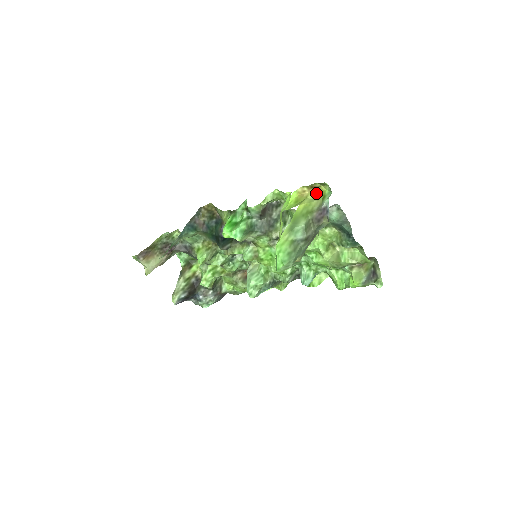
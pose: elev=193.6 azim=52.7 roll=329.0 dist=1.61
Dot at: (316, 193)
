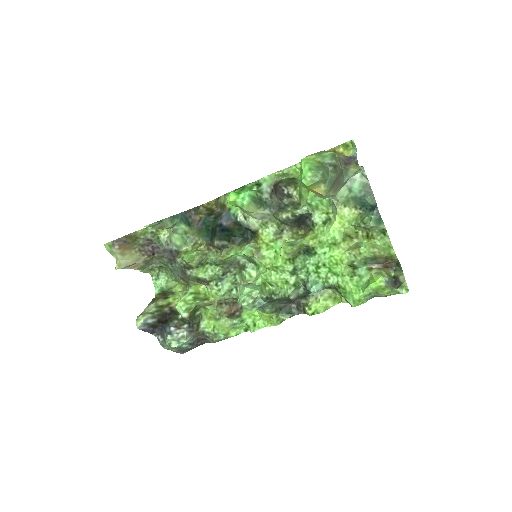
Dot at: occluded
